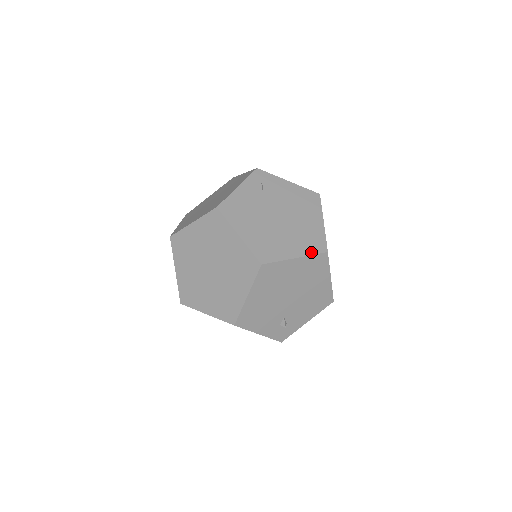
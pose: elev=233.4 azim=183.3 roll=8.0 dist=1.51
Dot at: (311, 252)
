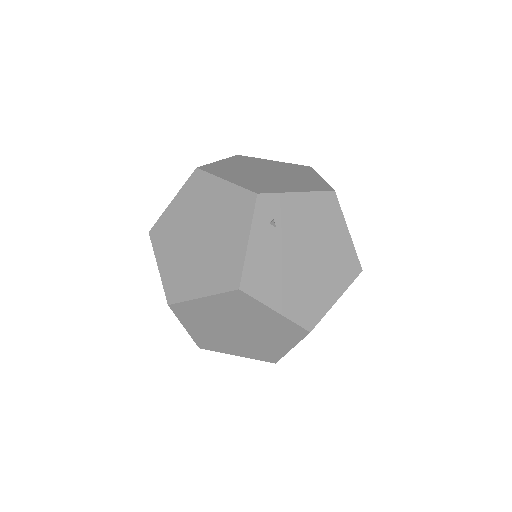
Dot at: (348, 282)
